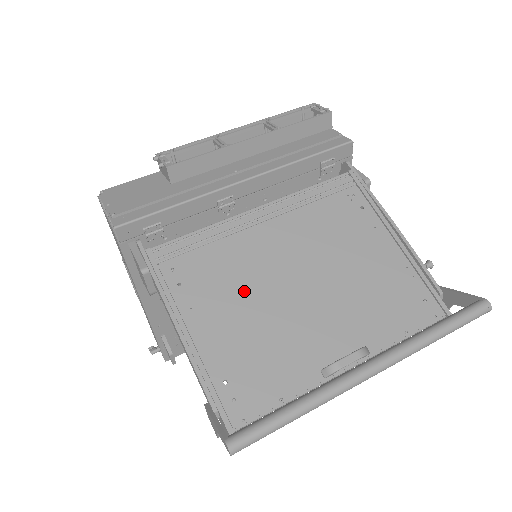
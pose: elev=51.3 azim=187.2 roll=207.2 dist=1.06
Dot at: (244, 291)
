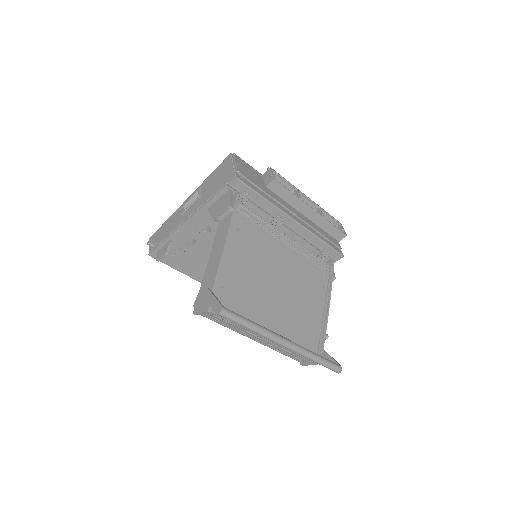
Dot at: (258, 263)
